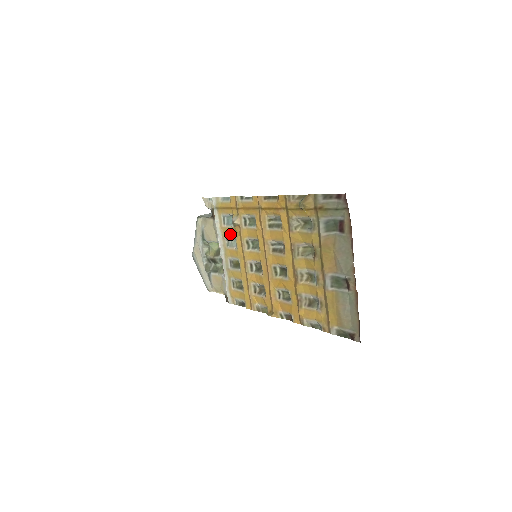
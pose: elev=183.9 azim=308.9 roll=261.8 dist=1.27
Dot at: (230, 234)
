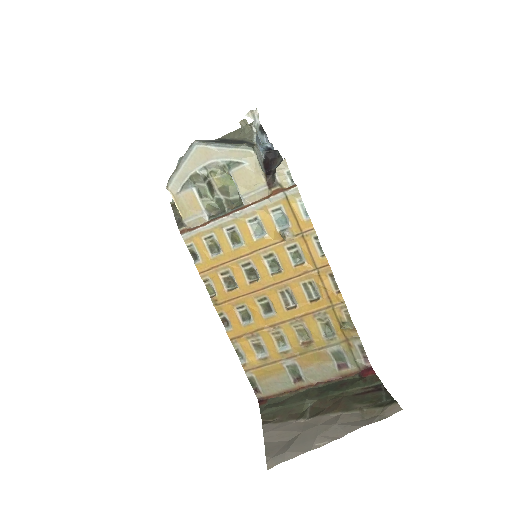
Dot at: (266, 224)
